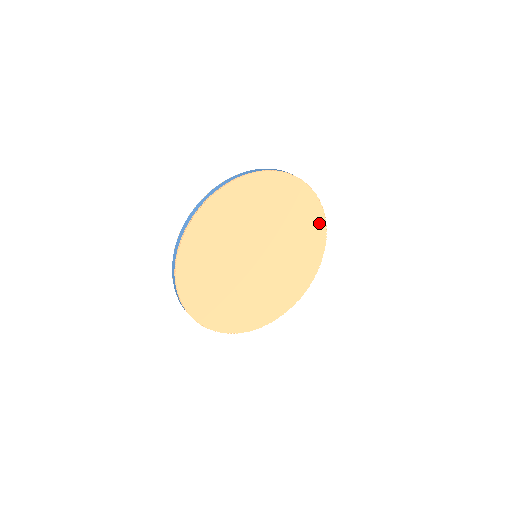
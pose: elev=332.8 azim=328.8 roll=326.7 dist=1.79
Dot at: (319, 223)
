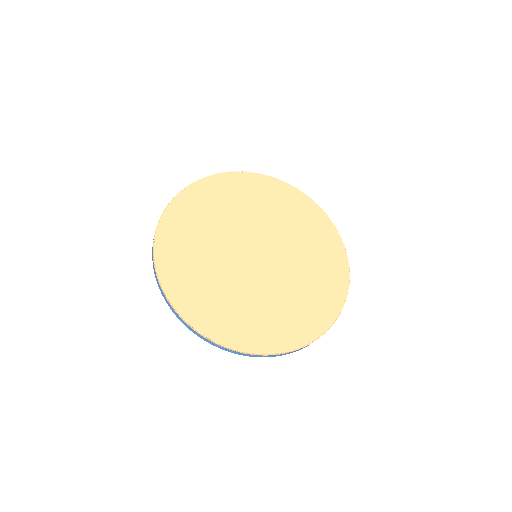
Dot at: (313, 210)
